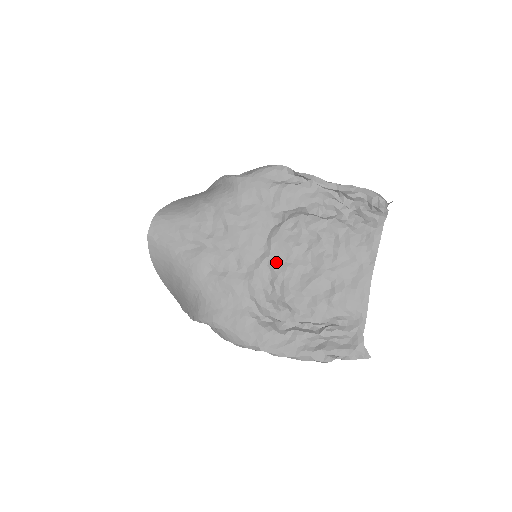
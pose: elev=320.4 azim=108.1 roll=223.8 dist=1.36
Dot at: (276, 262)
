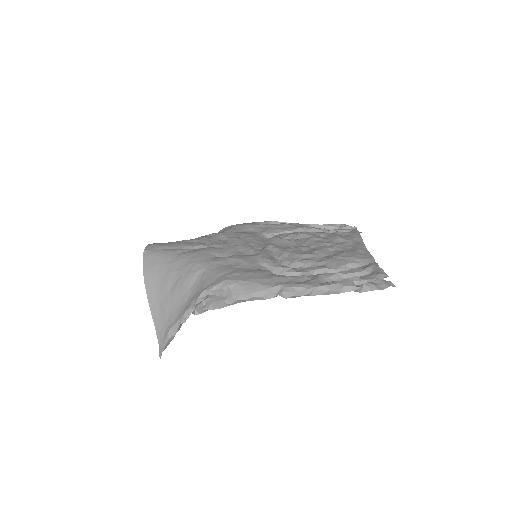
Dot at: (278, 247)
